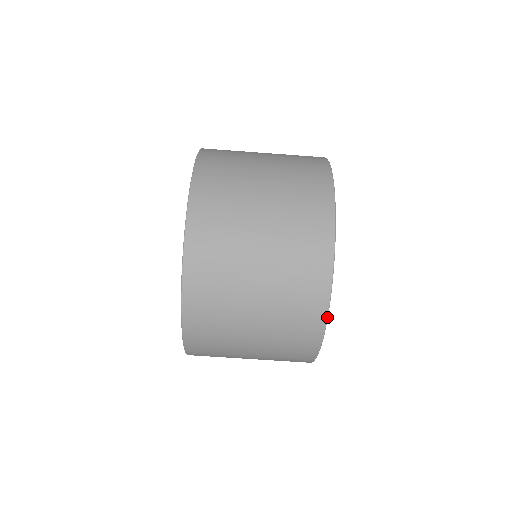
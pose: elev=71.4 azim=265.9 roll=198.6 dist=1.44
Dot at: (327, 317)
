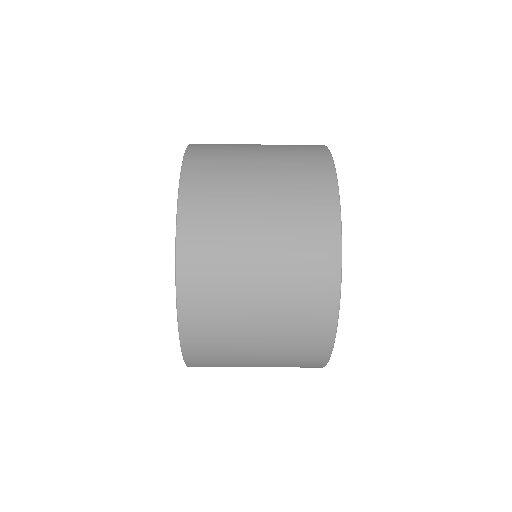
Dot at: occluded
